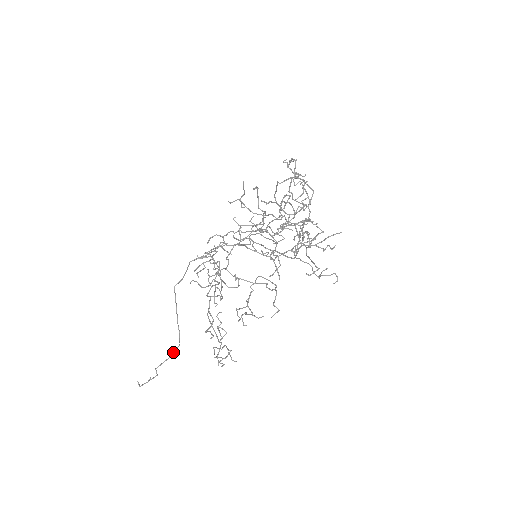
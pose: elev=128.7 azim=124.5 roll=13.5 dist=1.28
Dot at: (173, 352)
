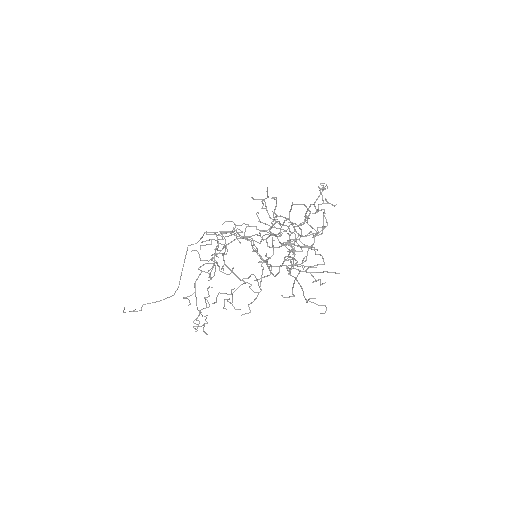
Dot at: occluded
